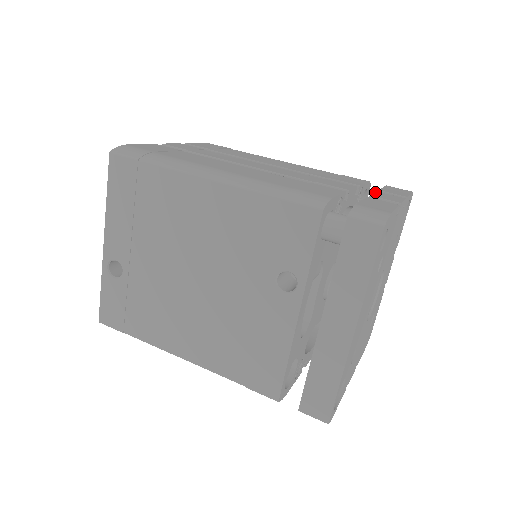
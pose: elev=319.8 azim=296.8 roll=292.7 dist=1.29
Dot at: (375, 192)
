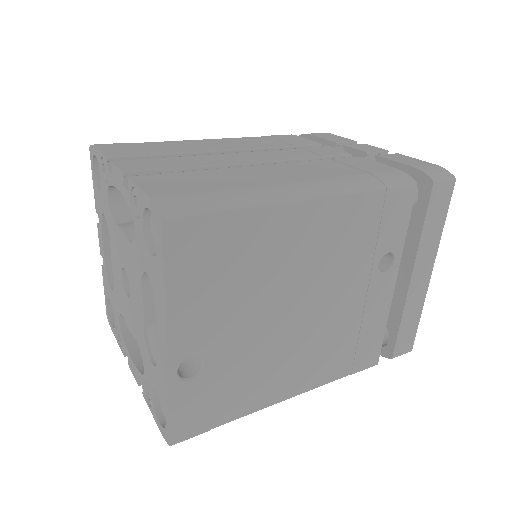
Dot at: (350, 147)
